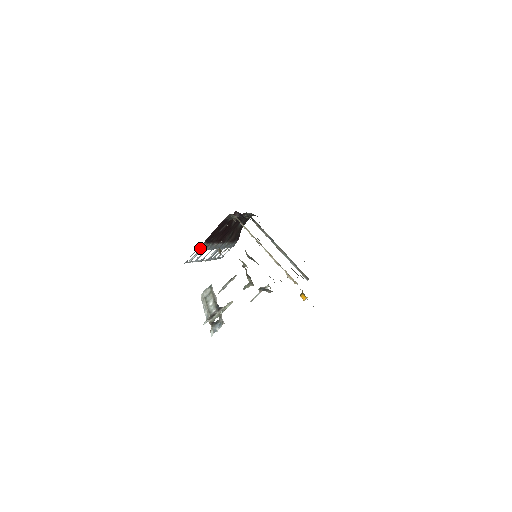
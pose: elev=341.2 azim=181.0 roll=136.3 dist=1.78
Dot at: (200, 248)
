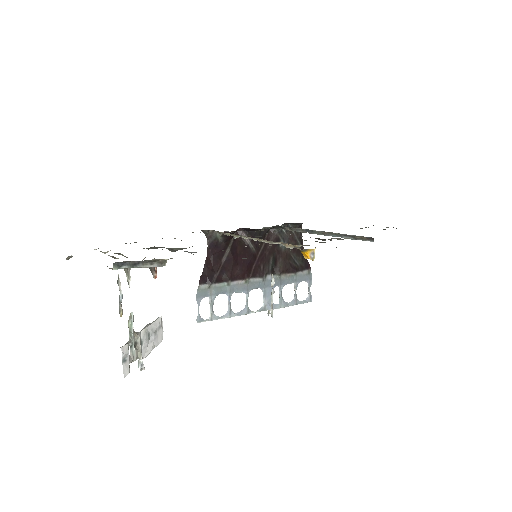
Dot at: (205, 294)
